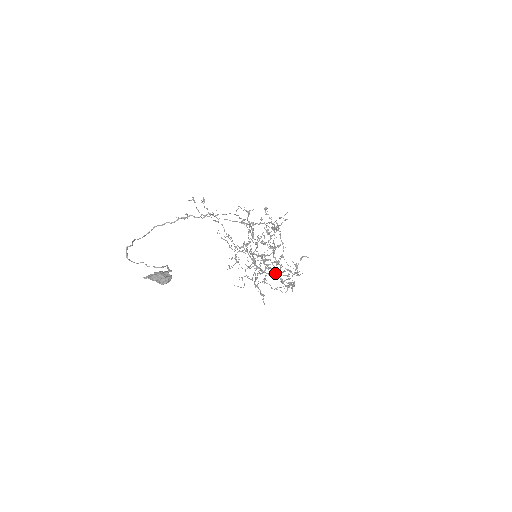
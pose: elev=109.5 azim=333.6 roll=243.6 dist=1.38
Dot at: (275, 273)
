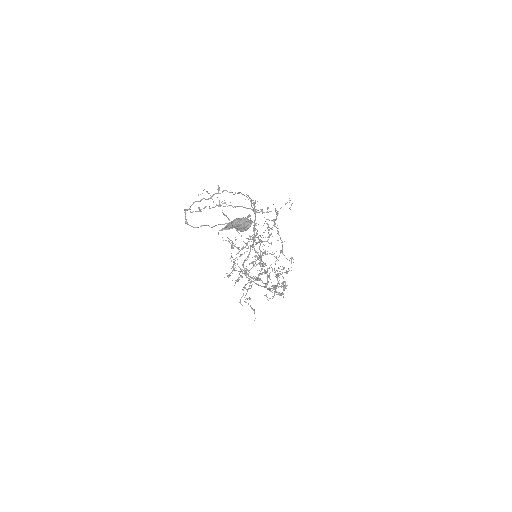
Dot at: occluded
